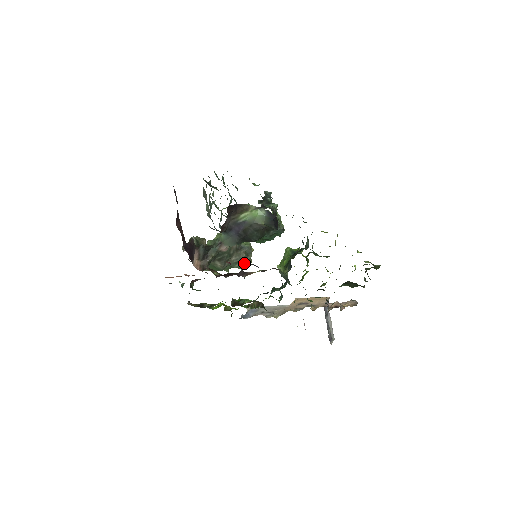
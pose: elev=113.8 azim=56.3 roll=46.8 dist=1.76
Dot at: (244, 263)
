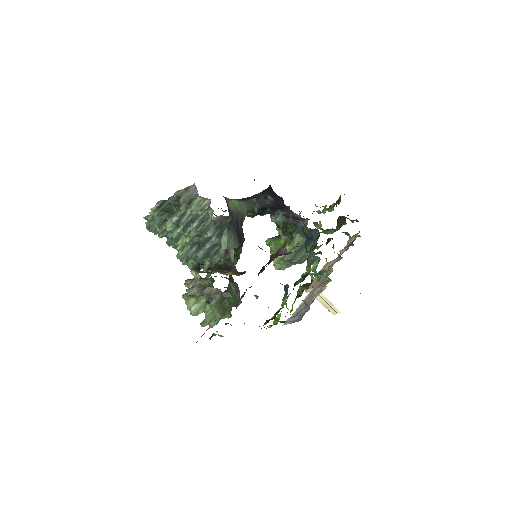
Dot at: occluded
